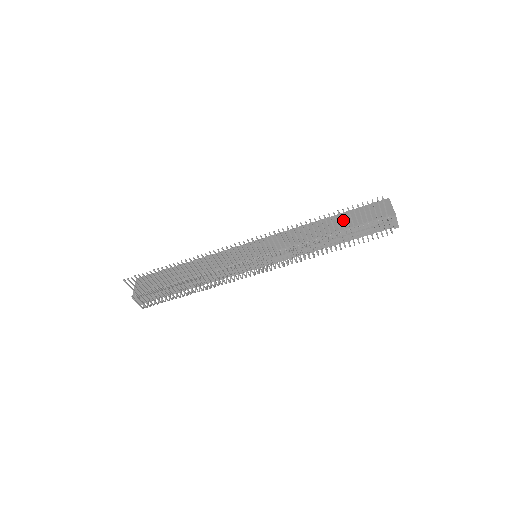
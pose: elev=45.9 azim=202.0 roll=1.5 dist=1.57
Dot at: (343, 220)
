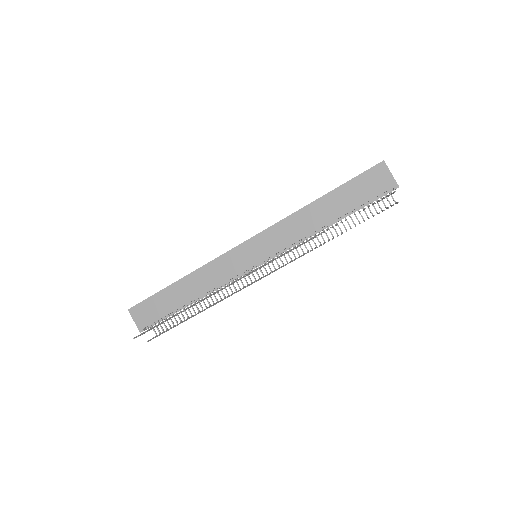
Dot at: (341, 200)
